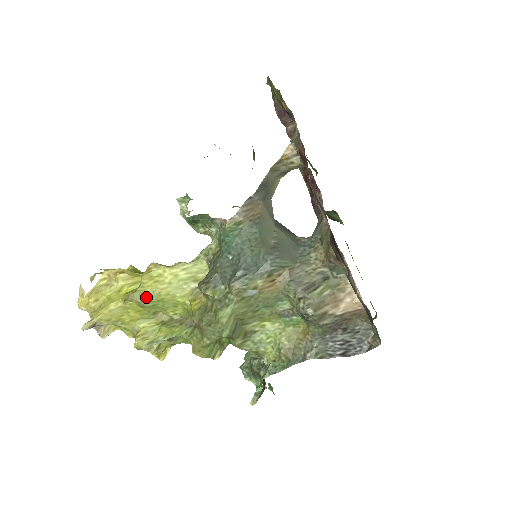
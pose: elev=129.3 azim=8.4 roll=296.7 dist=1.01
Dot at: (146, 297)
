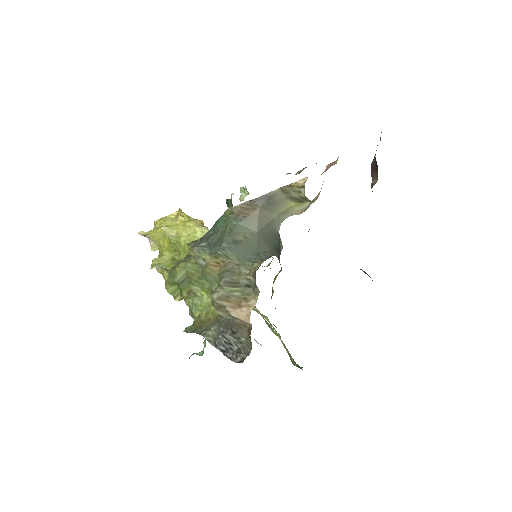
Dot at: (172, 234)
